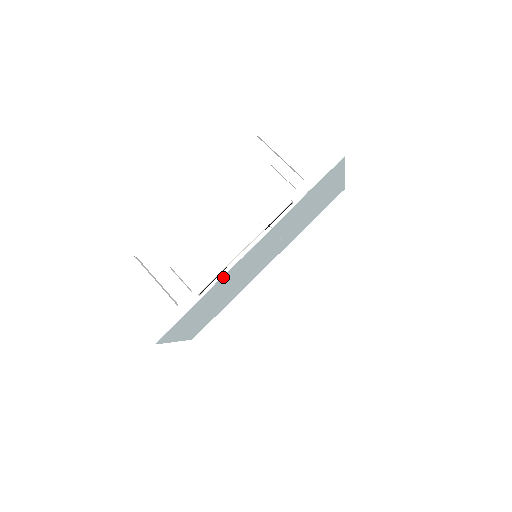
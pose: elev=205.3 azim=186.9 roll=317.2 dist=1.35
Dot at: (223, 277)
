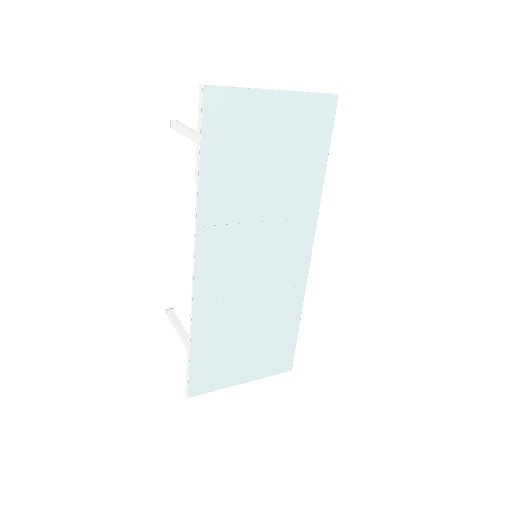
Dot at: (196, 305)
